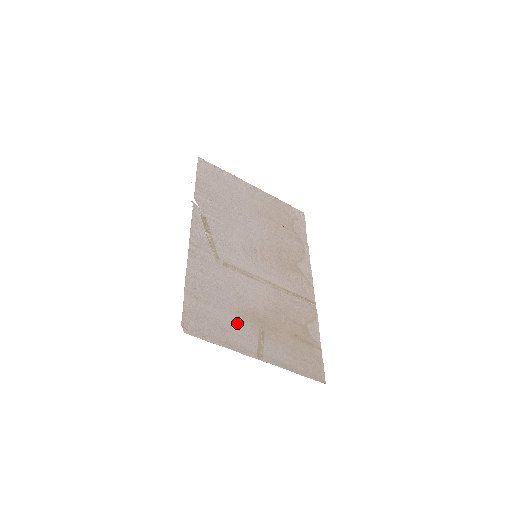
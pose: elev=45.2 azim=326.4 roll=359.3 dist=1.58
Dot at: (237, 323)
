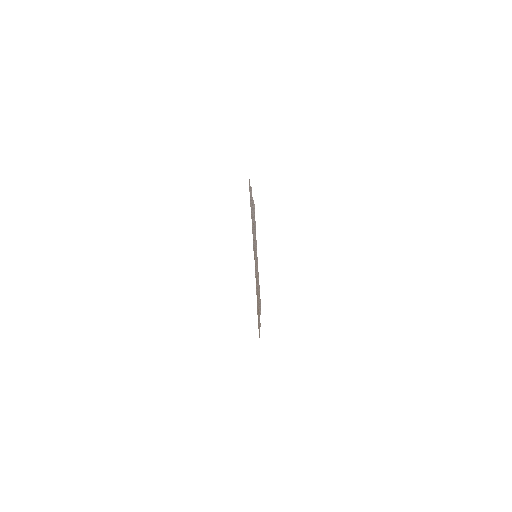
Dot at: (253, 235)
